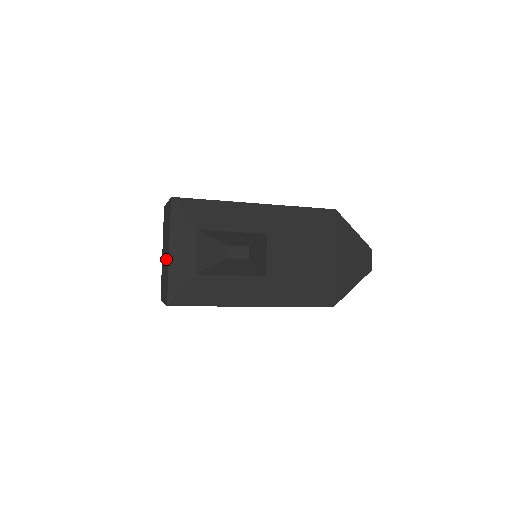
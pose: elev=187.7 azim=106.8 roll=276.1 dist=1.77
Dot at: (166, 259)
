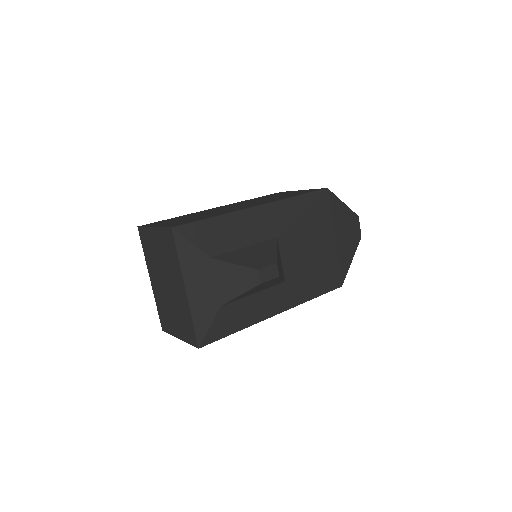
Dot at: (175, 294)
